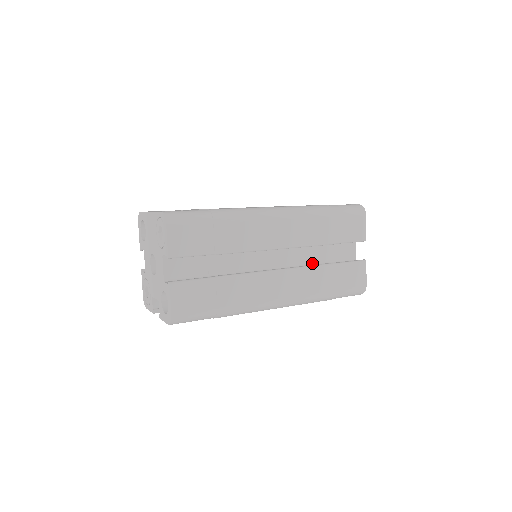
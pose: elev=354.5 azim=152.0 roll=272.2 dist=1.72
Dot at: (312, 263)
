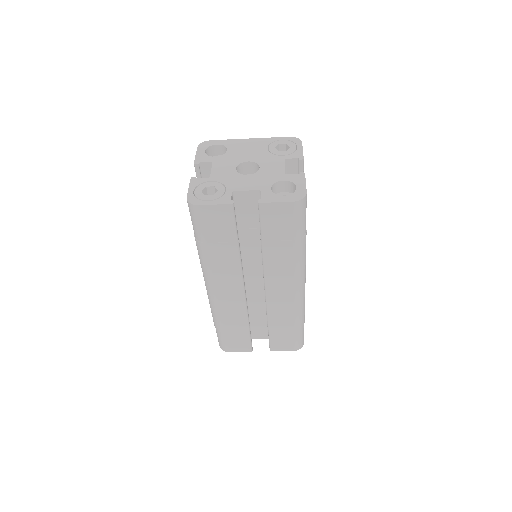
Dot at: occluded
